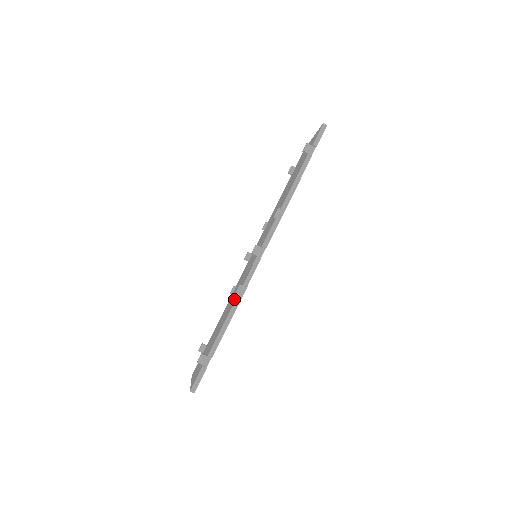
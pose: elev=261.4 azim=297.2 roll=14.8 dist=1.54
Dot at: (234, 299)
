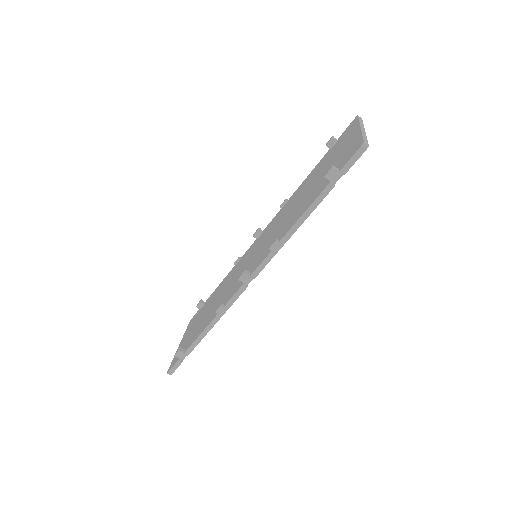
Dot at: occluded
